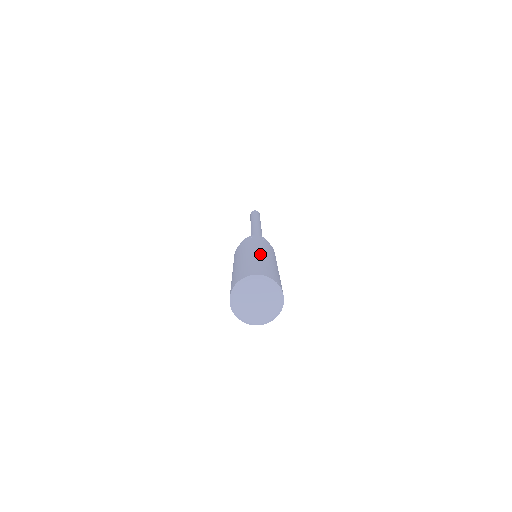
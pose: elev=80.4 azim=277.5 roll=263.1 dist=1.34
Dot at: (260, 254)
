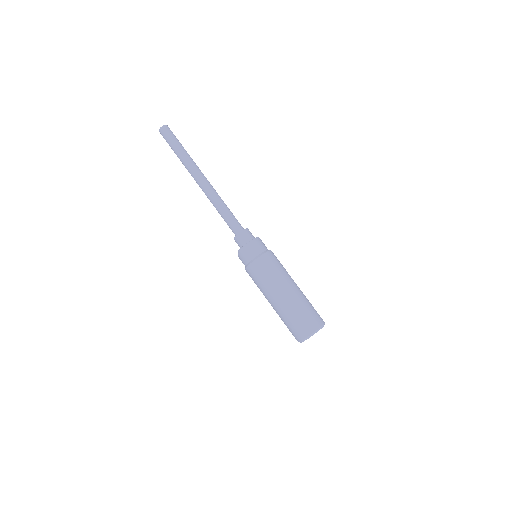
Dot at: (279, 300)
